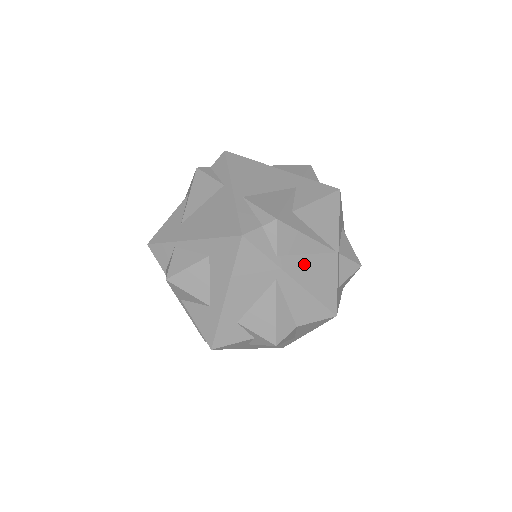
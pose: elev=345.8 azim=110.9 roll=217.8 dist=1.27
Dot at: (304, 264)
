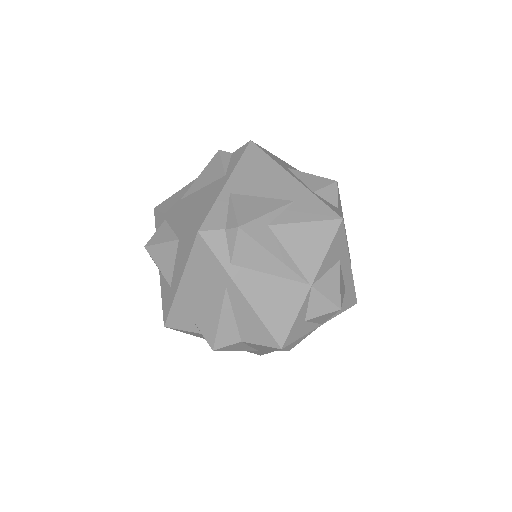
Dot at: (262, 283)
